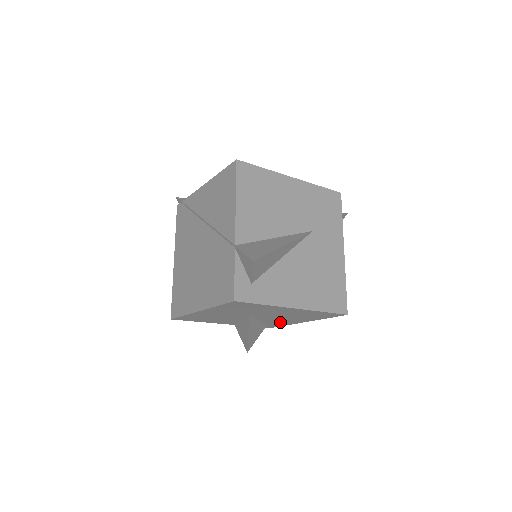
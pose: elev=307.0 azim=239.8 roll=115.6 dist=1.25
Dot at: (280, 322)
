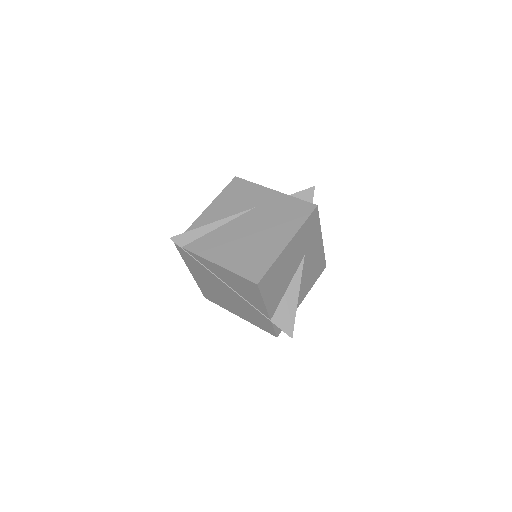
Dot at: occluded
